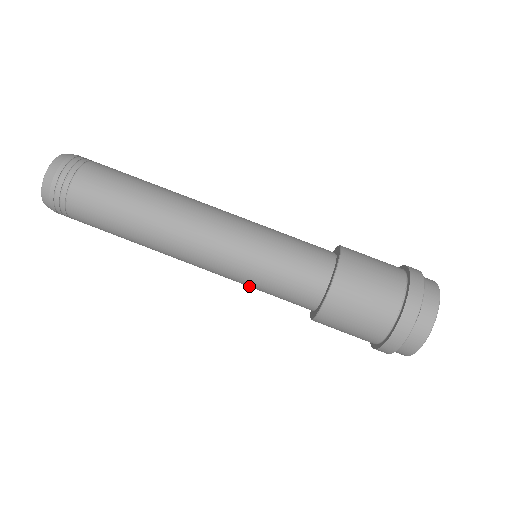
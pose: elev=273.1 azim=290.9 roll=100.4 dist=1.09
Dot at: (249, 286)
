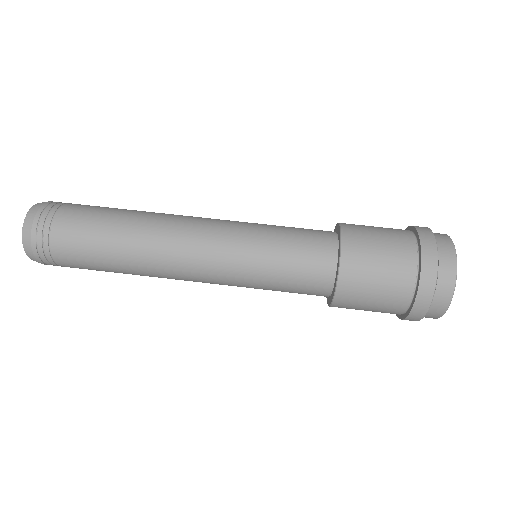
Dot at: (258, 268)
